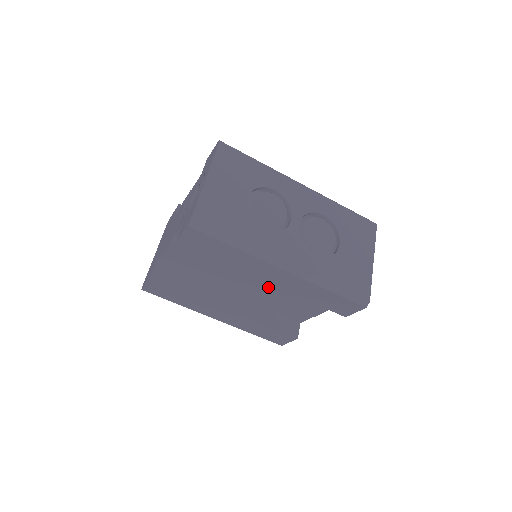
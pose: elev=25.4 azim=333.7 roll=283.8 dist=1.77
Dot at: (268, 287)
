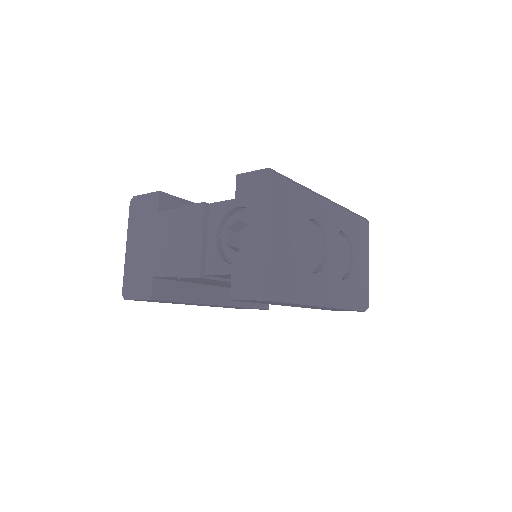
Dot at: occluded
